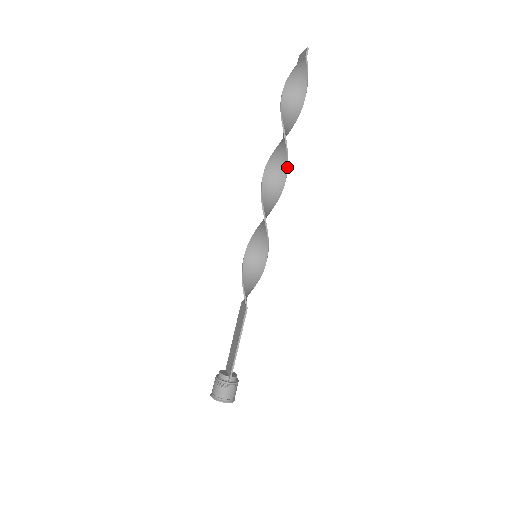
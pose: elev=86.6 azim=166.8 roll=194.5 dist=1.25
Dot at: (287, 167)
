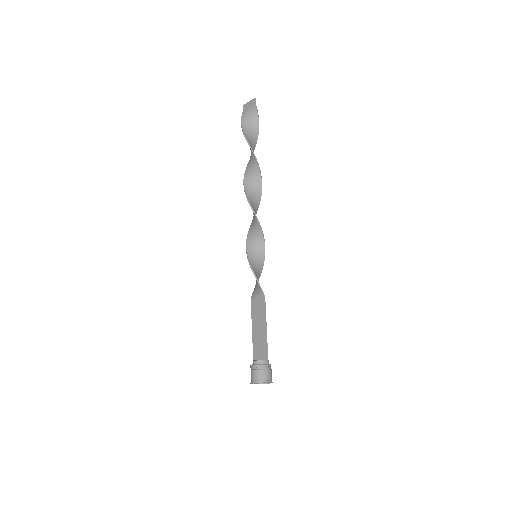
Dot at: occluded
